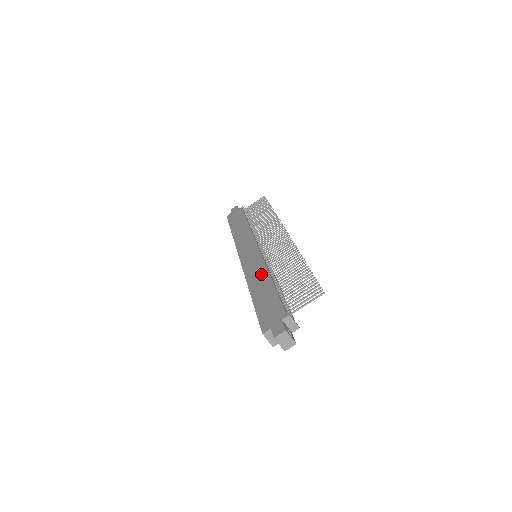
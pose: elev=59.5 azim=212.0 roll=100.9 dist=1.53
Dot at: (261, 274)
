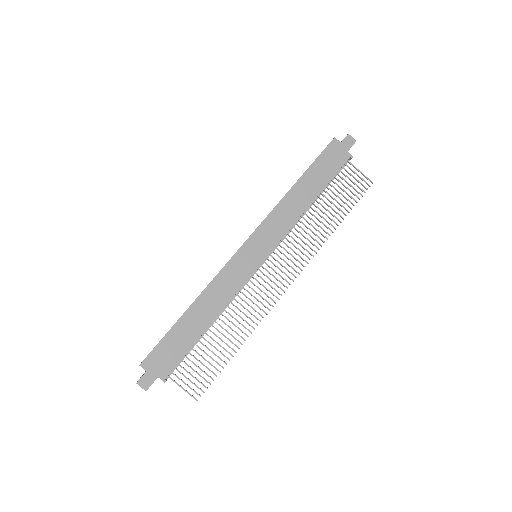
Dot at: (218, 301)
